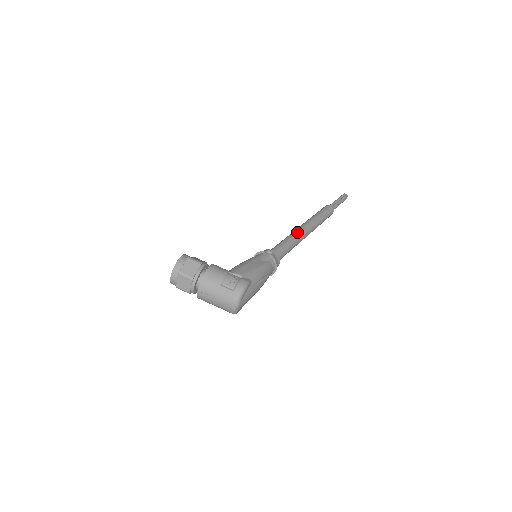
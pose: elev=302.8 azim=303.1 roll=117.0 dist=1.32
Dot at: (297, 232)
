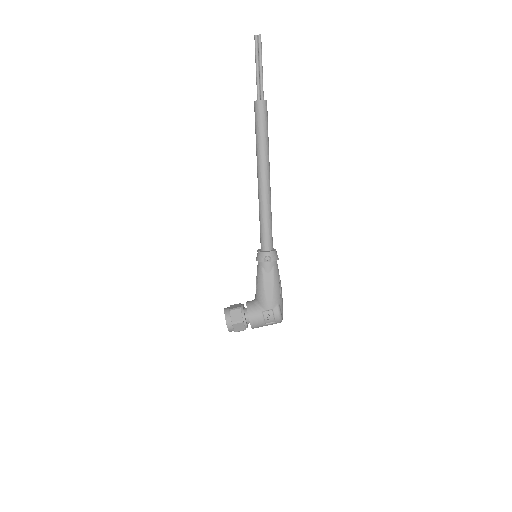
Dot at: (264, 196)
